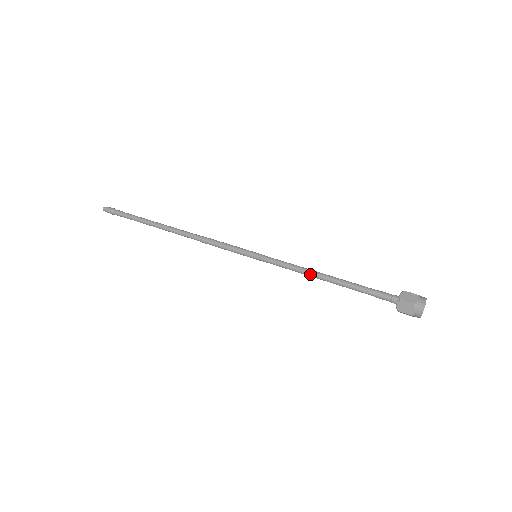
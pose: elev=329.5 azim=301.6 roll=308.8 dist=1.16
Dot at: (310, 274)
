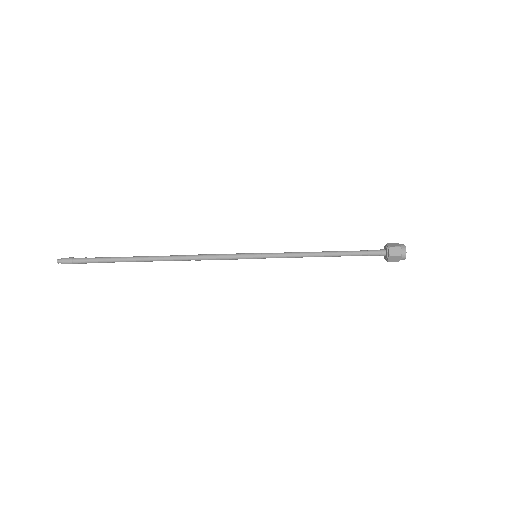
Dot at: occluded
